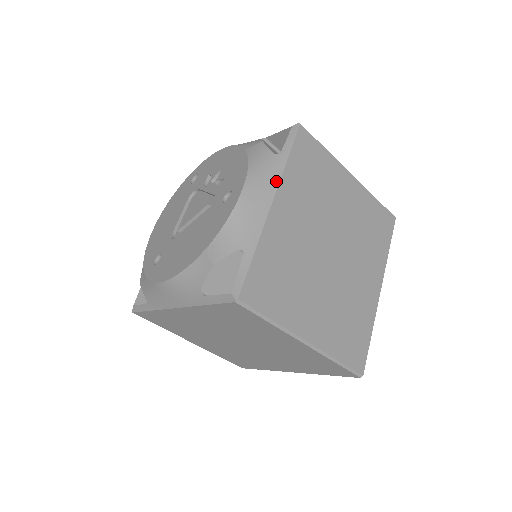
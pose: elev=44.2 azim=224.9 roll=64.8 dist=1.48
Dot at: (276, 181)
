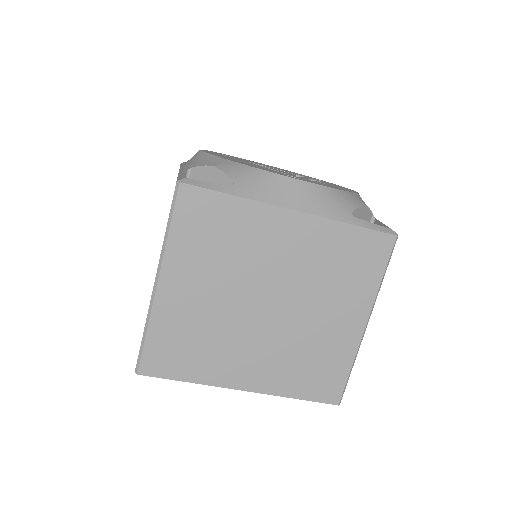
Dot at: (320, 213)
